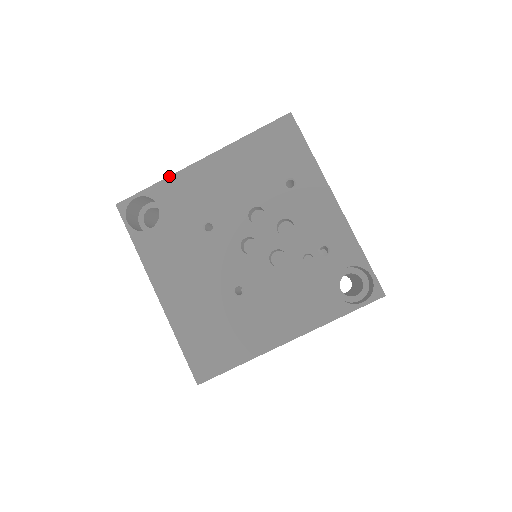
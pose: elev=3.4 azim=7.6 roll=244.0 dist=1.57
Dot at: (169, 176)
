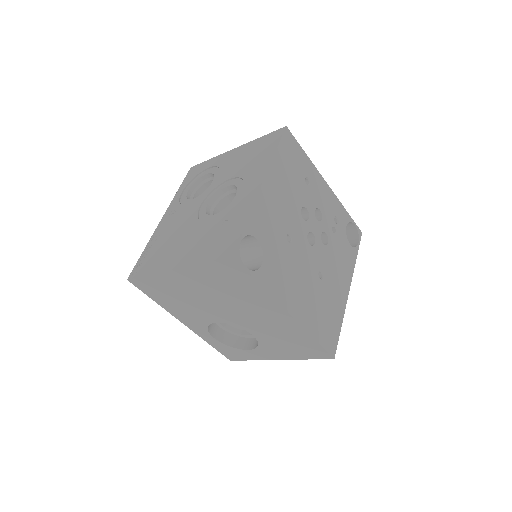
Dot at: (251, 208)
